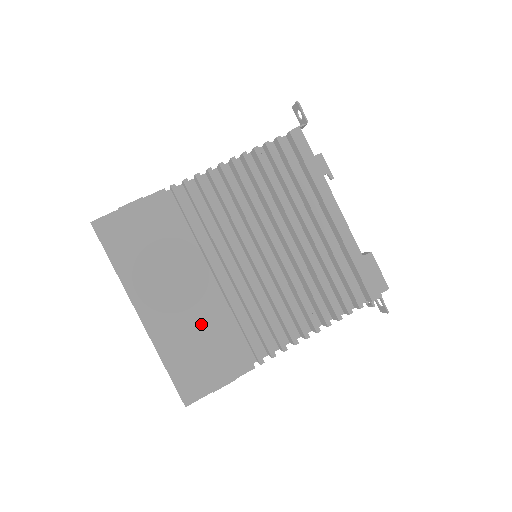
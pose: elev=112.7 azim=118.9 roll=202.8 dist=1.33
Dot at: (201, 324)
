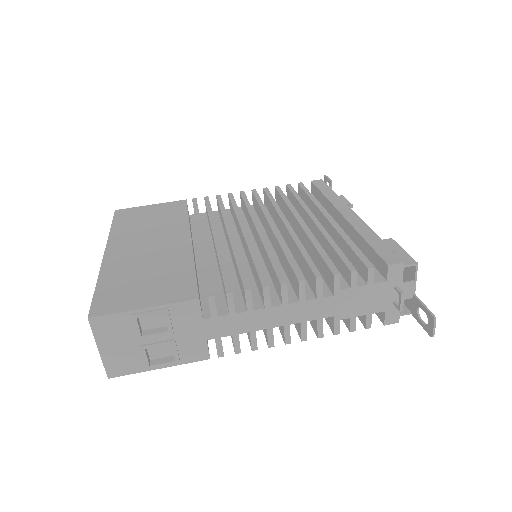
Dot at: (160, 262)
